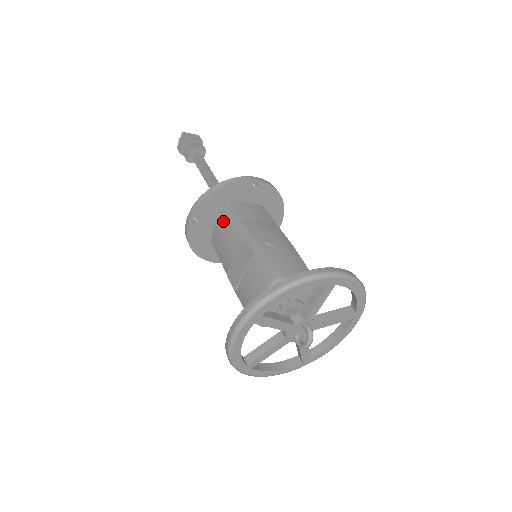
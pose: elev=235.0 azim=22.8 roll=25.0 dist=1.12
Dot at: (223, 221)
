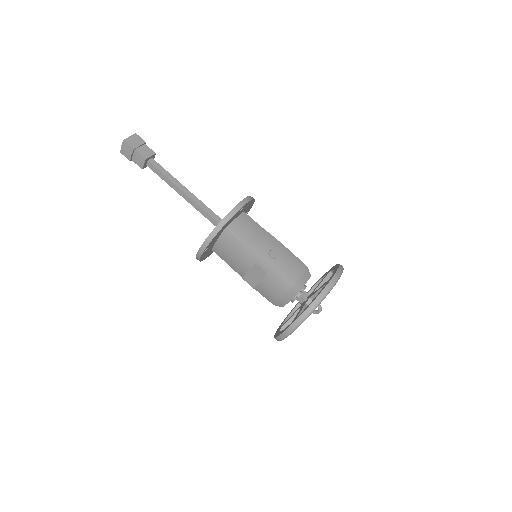
Dot at: (225, 242)
